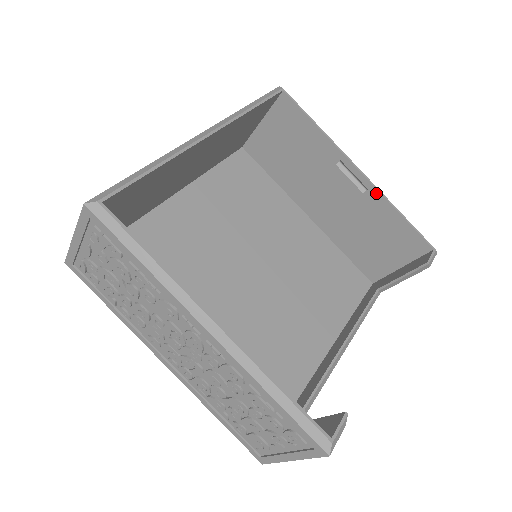
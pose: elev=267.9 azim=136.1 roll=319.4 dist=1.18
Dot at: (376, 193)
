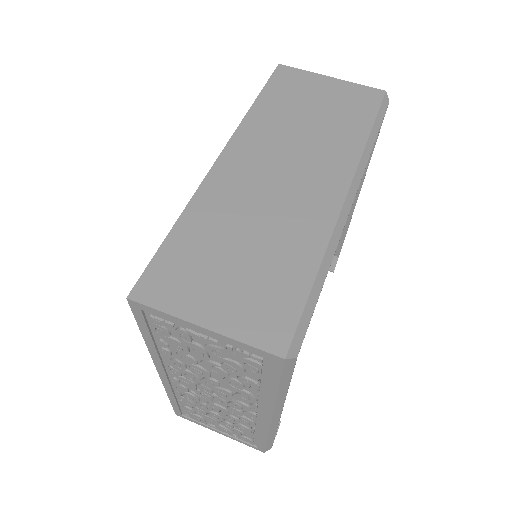
Dot at: (349, 213)
